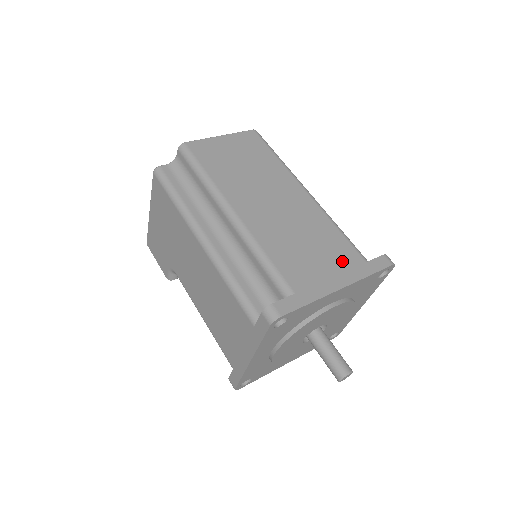
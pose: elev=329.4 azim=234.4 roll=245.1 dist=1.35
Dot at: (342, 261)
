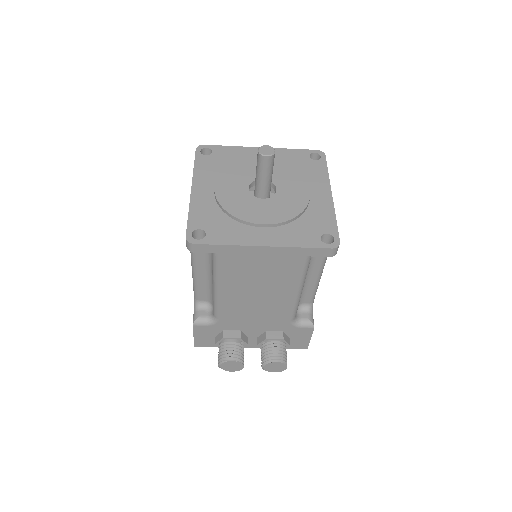
Dot at: occluded
